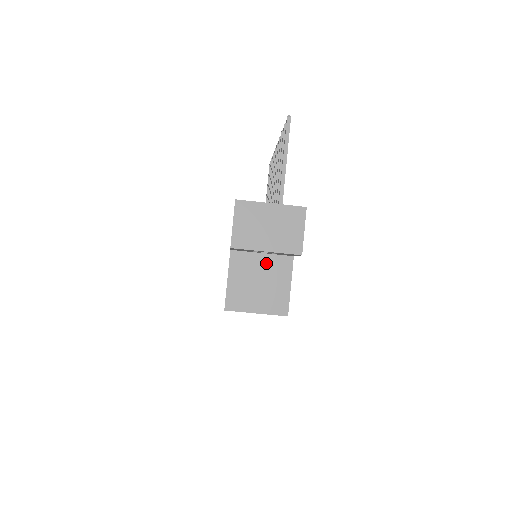
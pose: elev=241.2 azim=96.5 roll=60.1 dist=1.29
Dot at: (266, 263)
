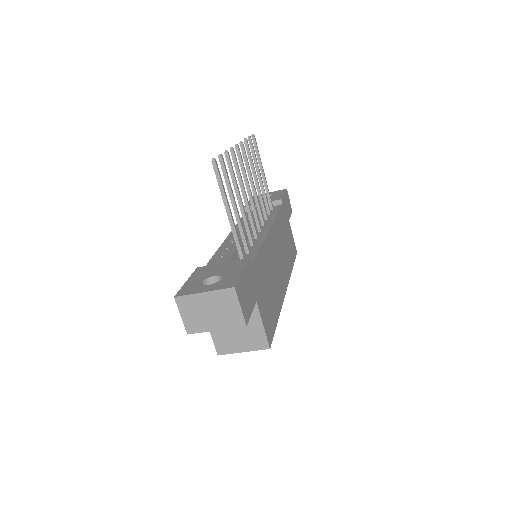
Dot at: occluded
